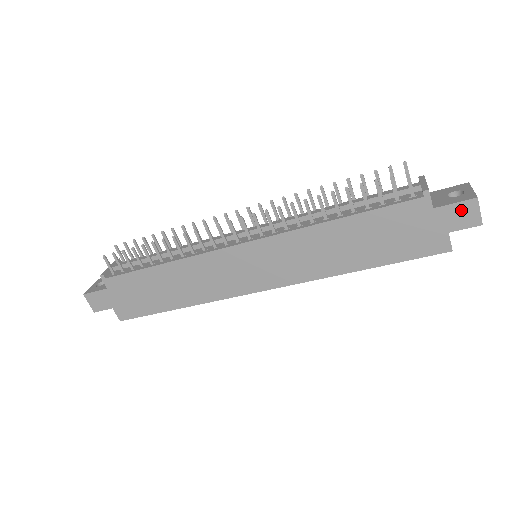
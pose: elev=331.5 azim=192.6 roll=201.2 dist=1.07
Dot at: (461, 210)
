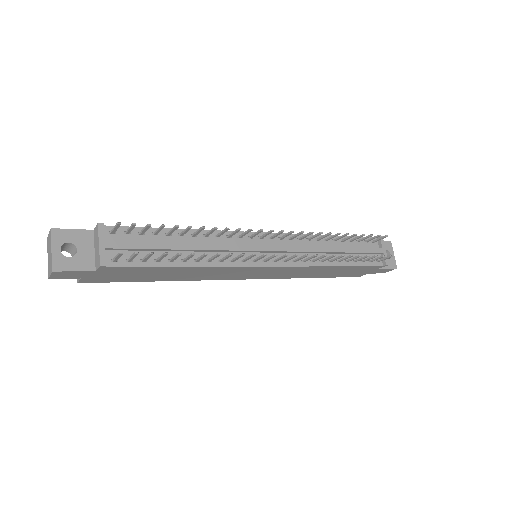
Dot at: (386, 270)
